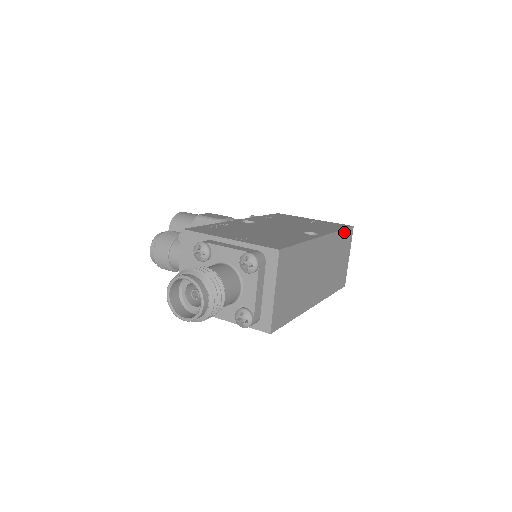
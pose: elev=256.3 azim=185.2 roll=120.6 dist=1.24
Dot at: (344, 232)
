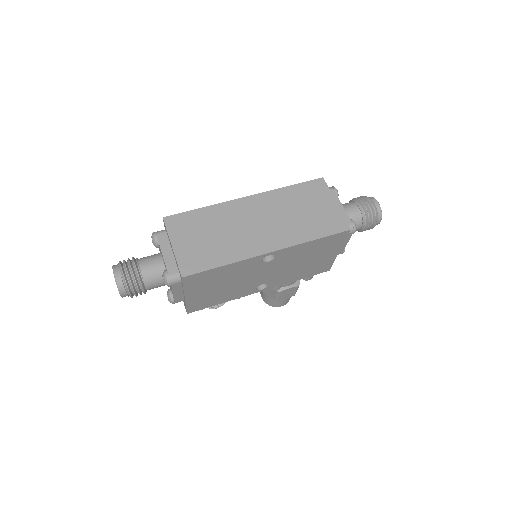
Dot at: (300, 186)
